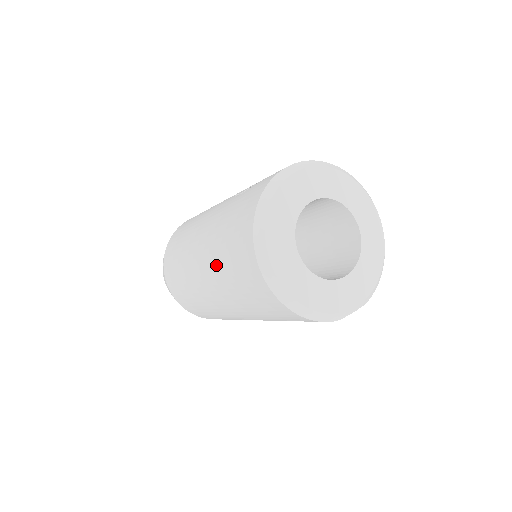
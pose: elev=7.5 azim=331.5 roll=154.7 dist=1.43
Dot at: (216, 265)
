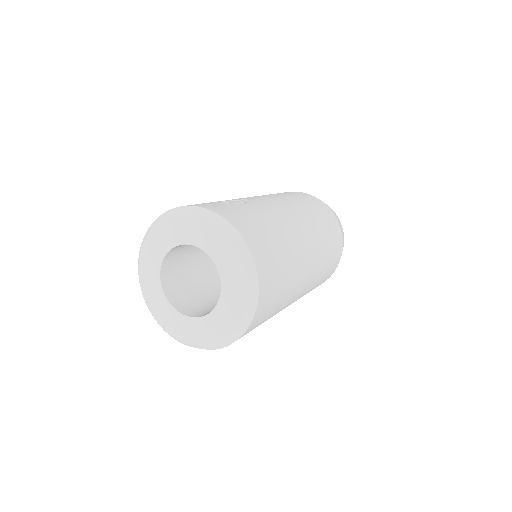
Dot at: occluded
